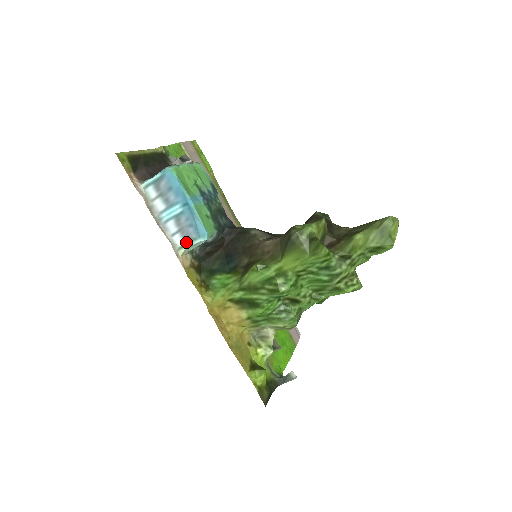
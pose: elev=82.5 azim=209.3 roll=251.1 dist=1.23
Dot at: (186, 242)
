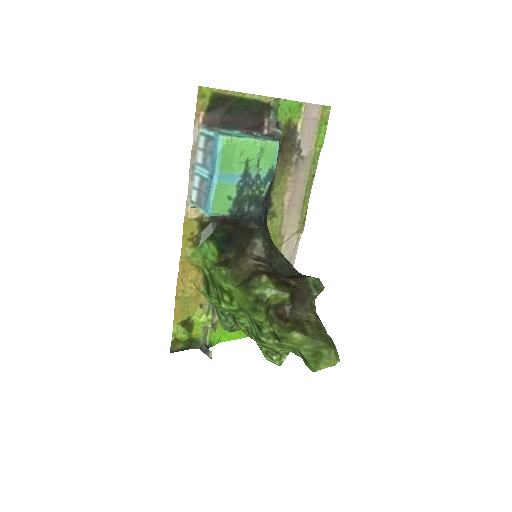
Dot at: (197, 202)
